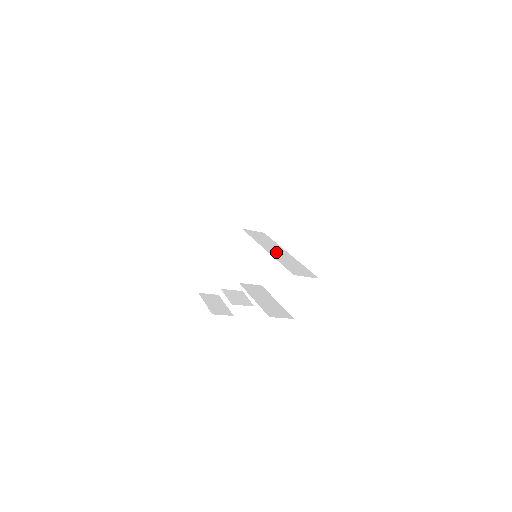
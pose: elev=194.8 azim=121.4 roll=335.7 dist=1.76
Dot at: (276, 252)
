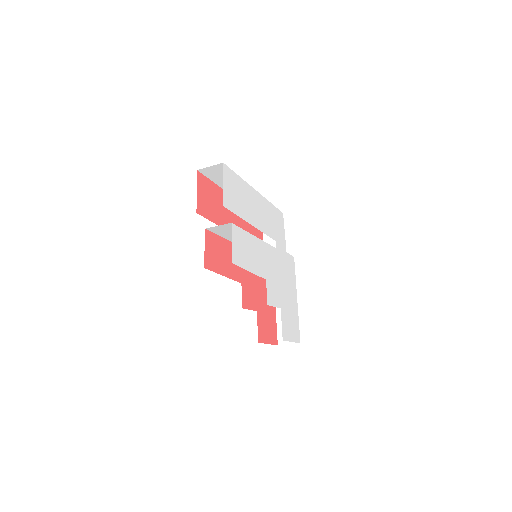
Dot at: occluded
